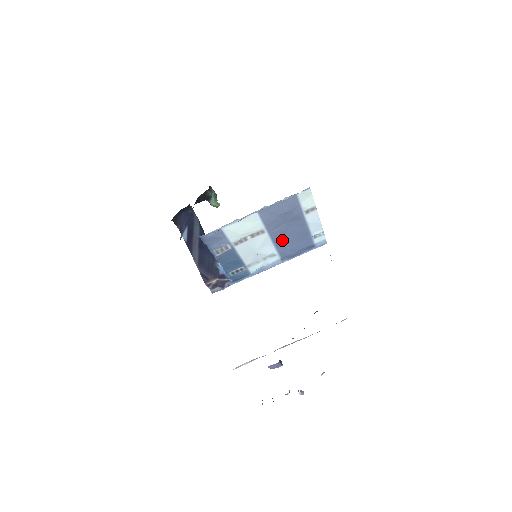
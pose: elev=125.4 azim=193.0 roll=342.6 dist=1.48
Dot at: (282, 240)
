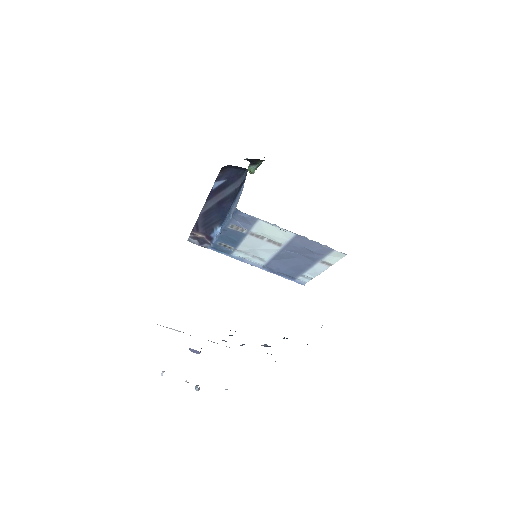
Dot at: (282, 259)
